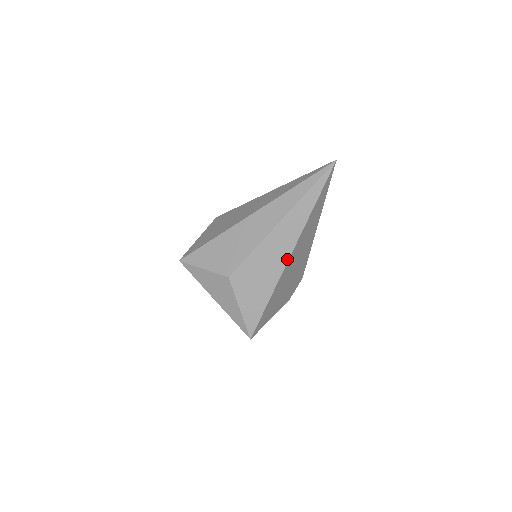
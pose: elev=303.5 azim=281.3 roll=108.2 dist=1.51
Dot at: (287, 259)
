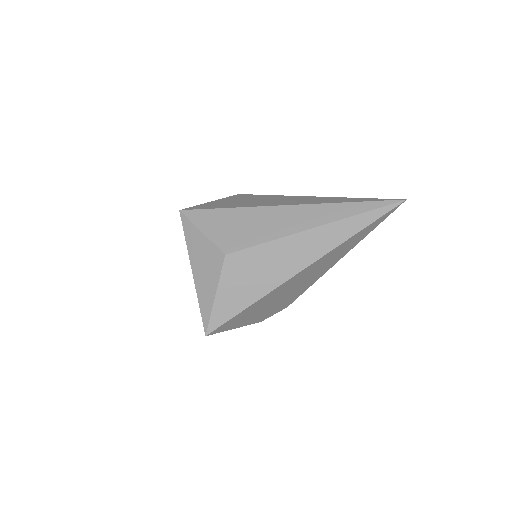
Dot at: (297, 272)
